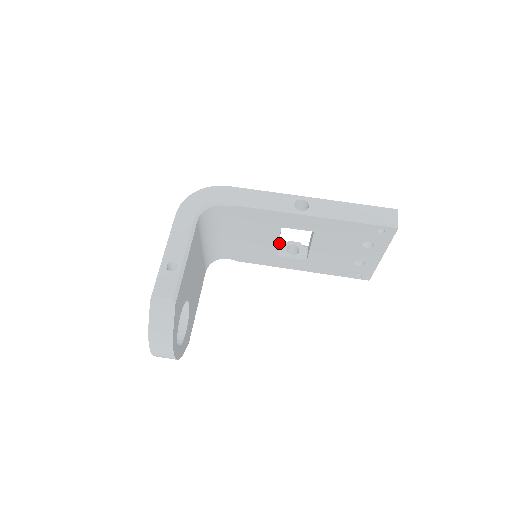
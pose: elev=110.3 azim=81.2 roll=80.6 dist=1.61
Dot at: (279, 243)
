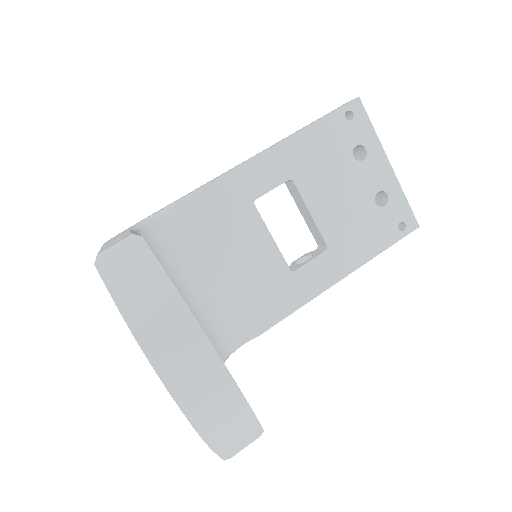
Dot at: occluded
